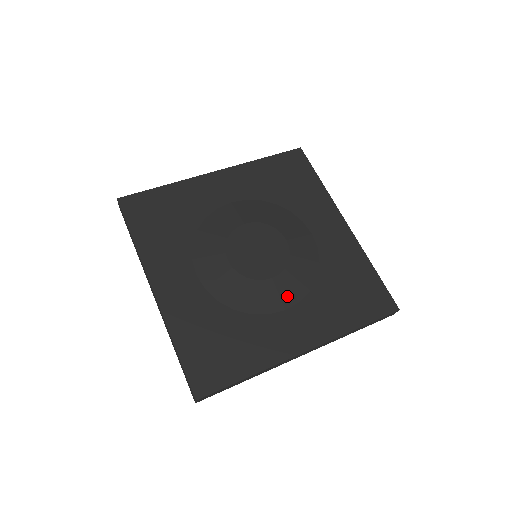
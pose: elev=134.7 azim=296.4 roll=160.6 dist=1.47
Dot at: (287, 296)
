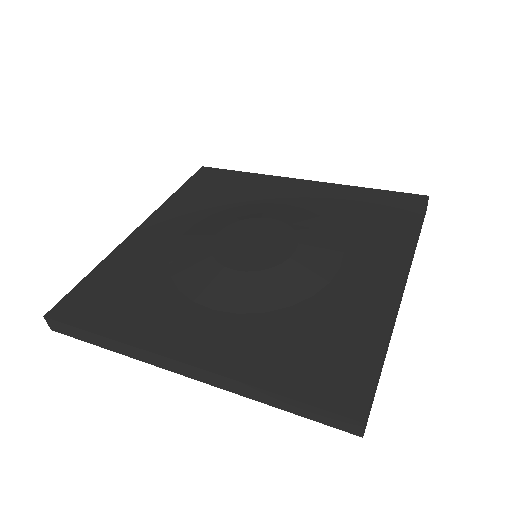
Dot at: (231, 298)
